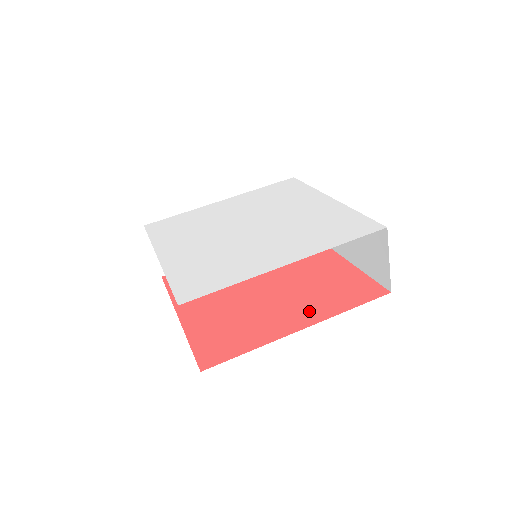
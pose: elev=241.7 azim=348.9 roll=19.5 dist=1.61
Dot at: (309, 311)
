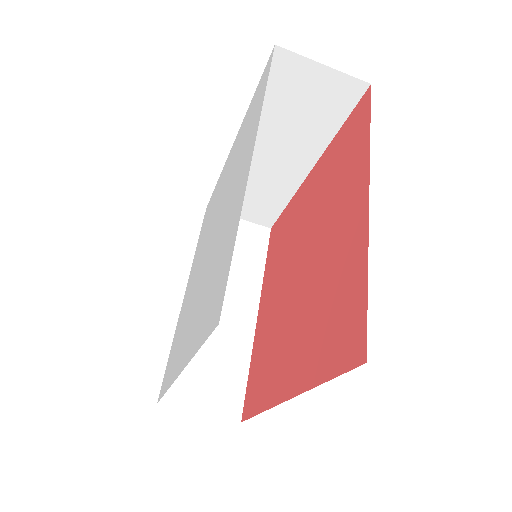
Dot at: (300, 362)
